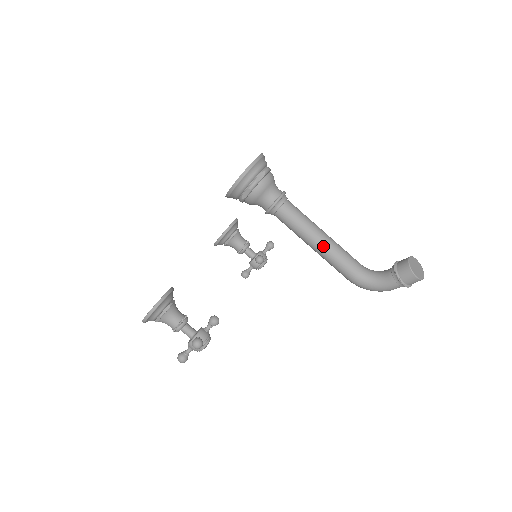
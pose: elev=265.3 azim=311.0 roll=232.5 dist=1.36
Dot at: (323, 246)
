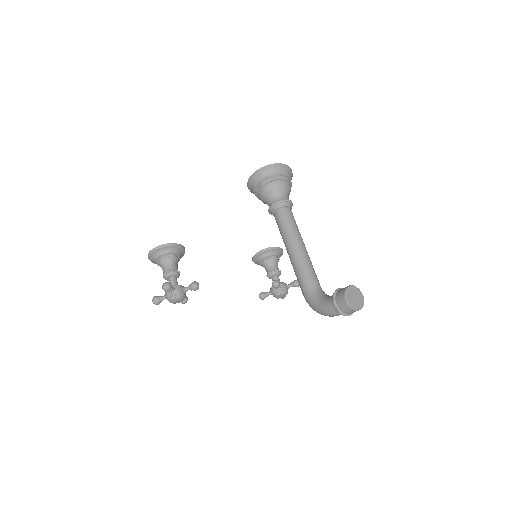
Dot at: (294, 252)
